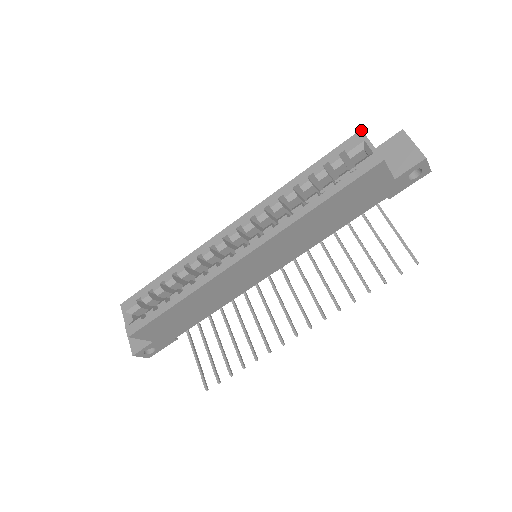
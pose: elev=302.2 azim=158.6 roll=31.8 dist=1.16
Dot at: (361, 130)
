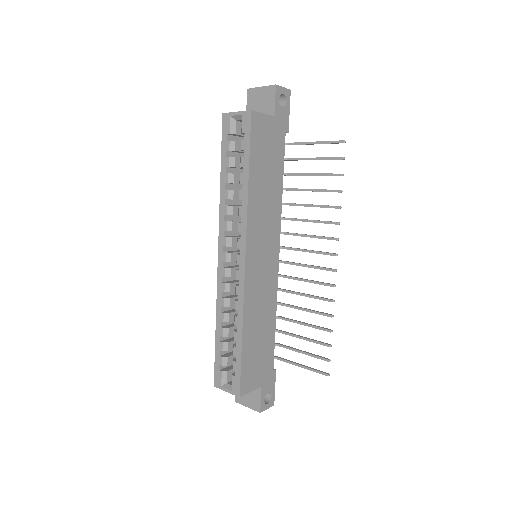
Dot at: (223, 114)
